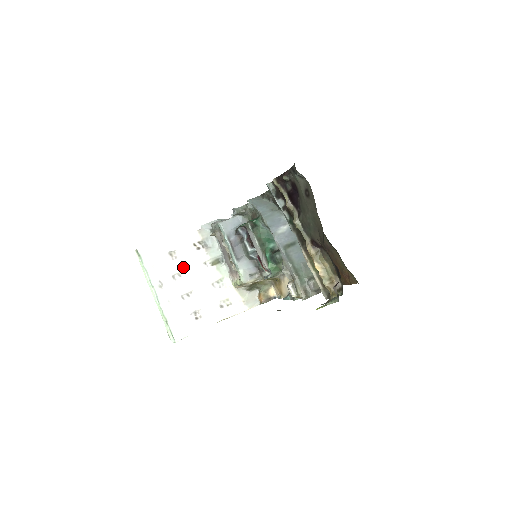
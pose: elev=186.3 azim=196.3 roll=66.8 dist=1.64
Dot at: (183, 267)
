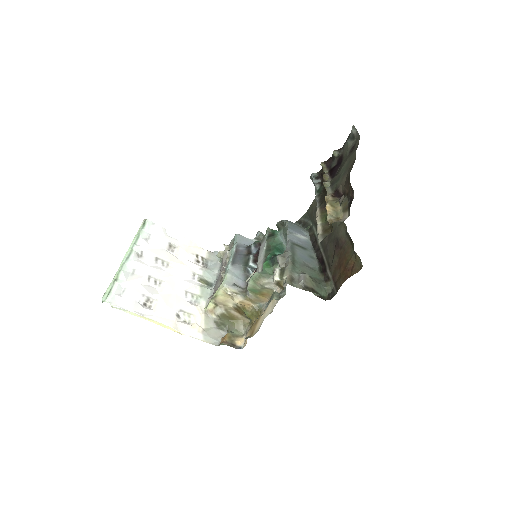
Dot at: (172, 260)
